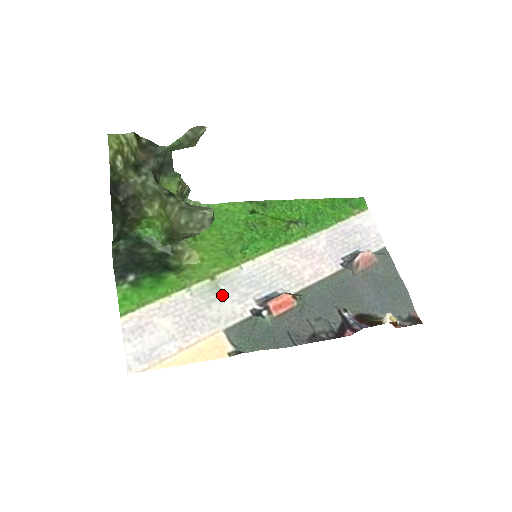
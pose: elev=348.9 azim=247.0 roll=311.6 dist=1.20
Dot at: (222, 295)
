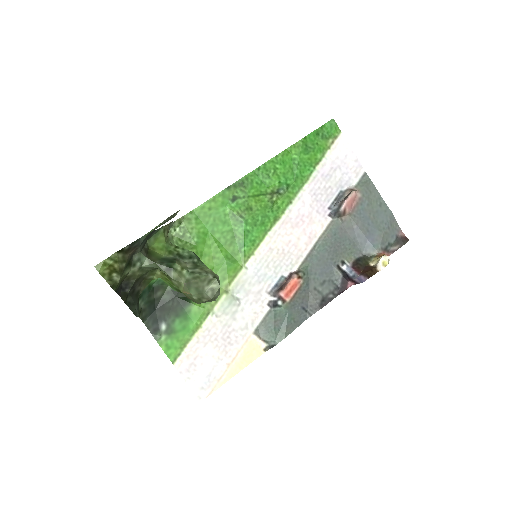
Dot at: (240, 303)
